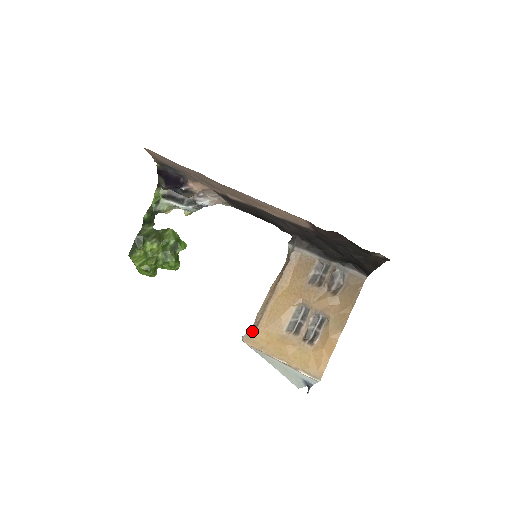
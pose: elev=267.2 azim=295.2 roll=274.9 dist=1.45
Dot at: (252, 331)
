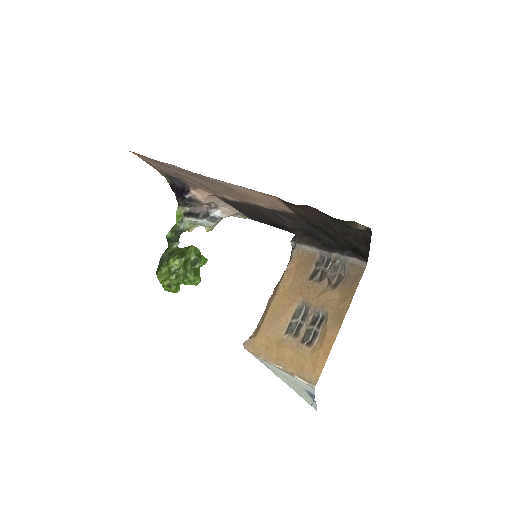
Dot at: (253, 336)
